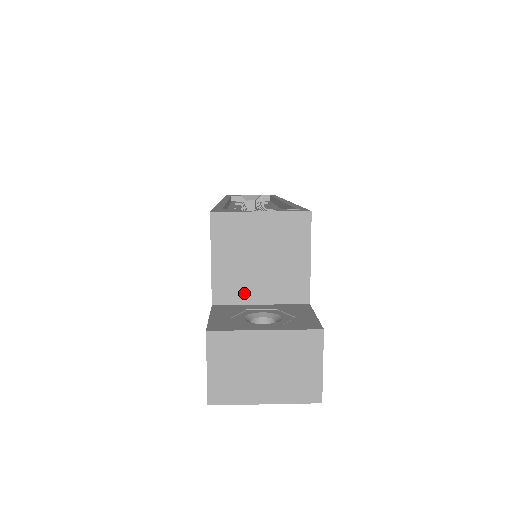
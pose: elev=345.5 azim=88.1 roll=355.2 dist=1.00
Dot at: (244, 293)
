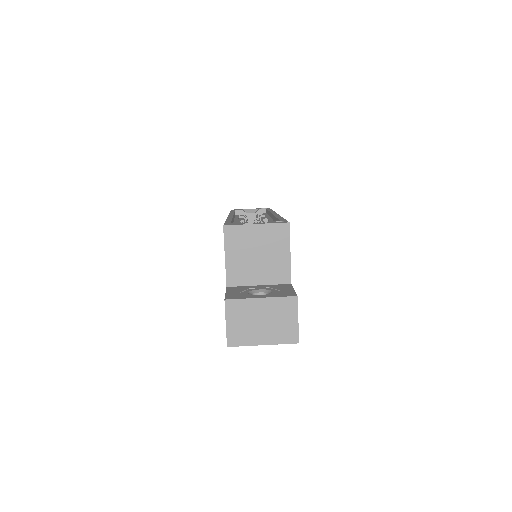
Dot at: (247, 278)
